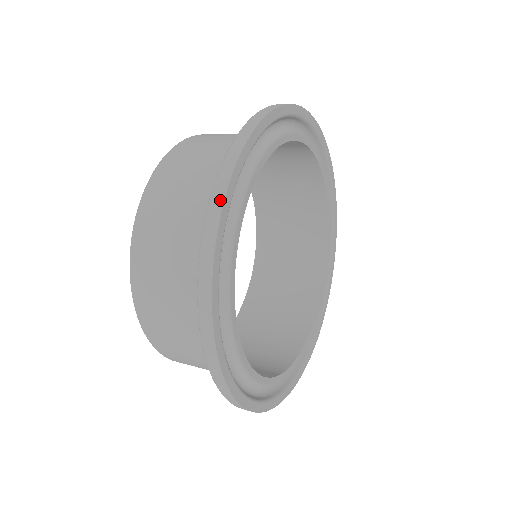
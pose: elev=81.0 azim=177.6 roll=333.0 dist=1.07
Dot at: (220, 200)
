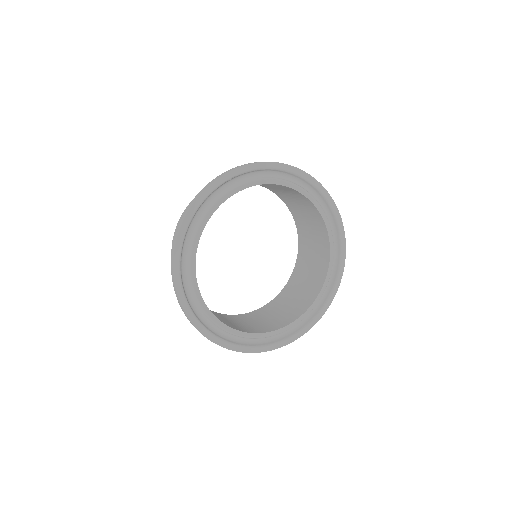
Dot at: (200, 193)
